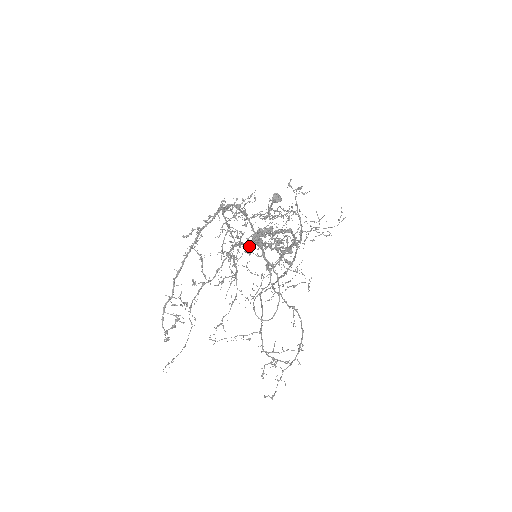
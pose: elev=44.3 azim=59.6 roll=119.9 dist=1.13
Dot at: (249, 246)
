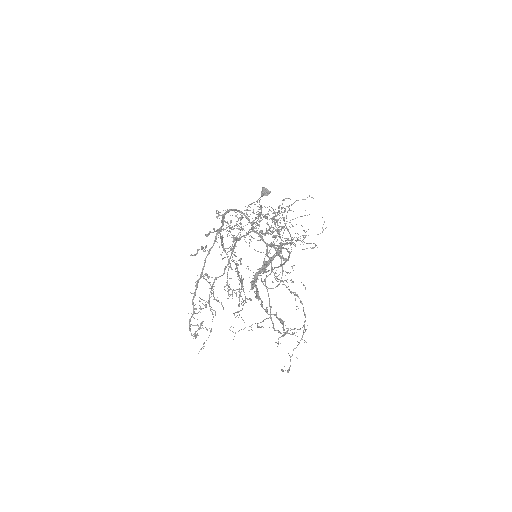
Dot at: occluded
